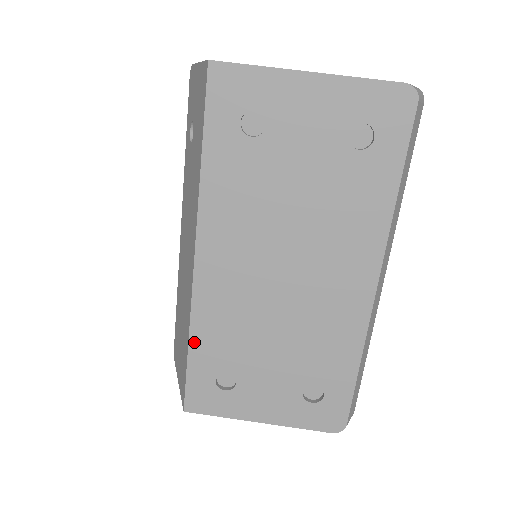
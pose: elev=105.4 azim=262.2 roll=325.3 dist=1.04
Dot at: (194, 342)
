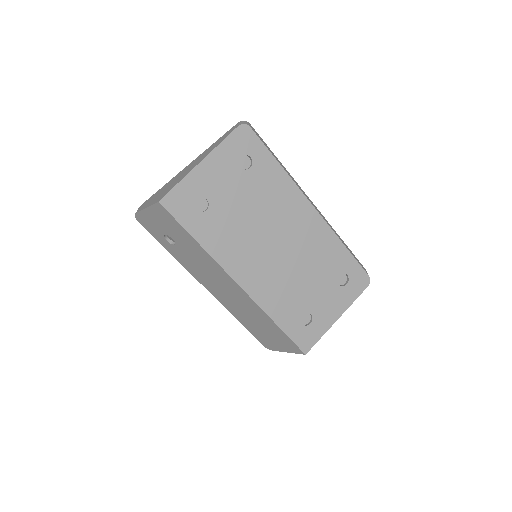
Dot at: (276, 319)
